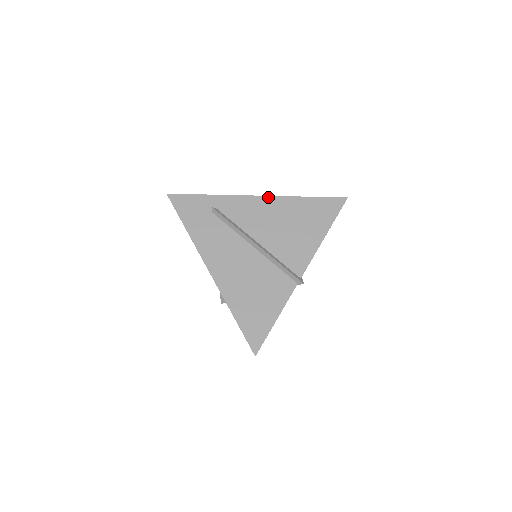
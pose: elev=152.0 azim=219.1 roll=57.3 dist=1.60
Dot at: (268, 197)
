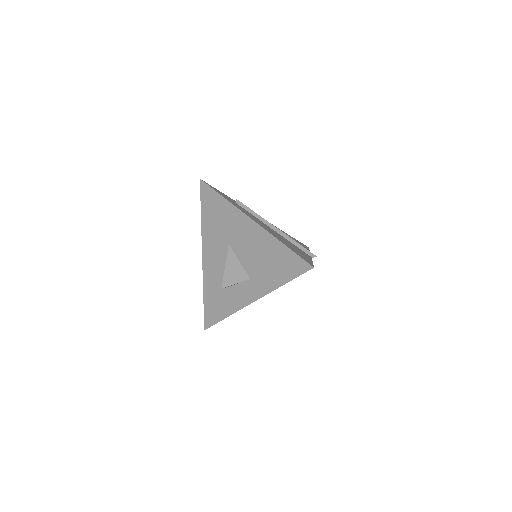
Dot at: occluded
